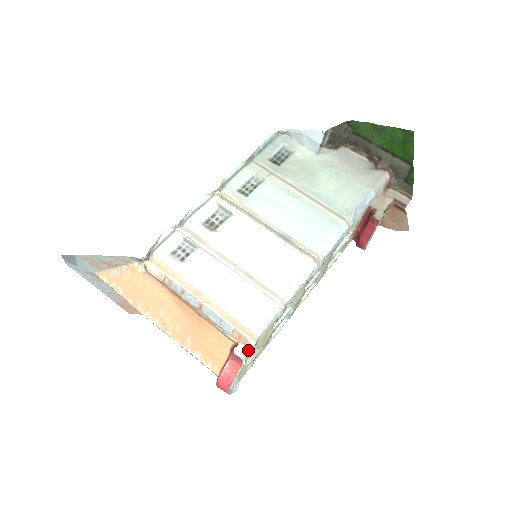
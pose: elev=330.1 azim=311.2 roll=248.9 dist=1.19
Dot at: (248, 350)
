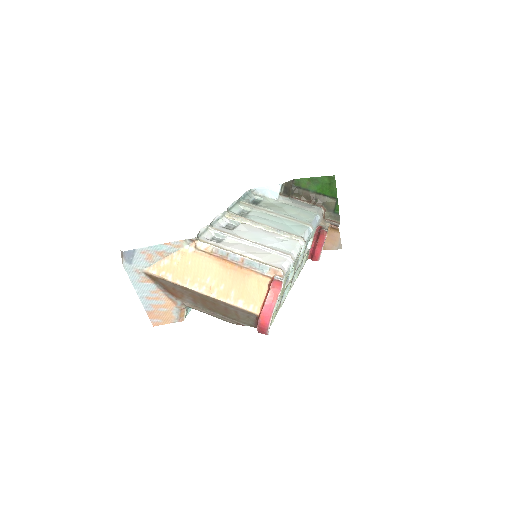
Dot at: occluded
